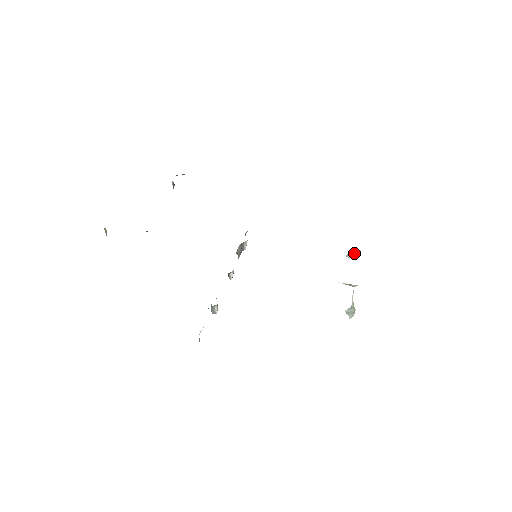
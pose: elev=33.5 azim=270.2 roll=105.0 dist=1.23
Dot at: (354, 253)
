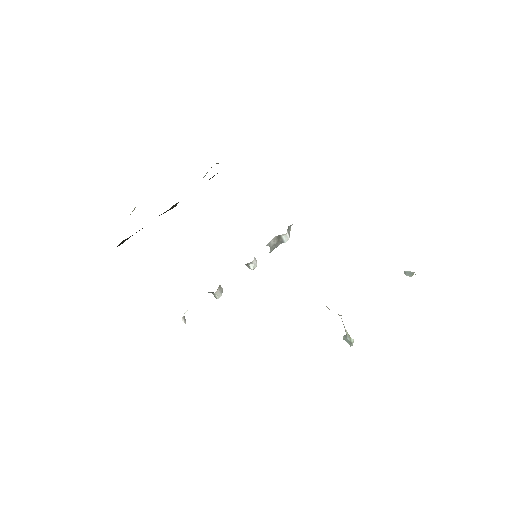
Dot at: (412, 272)
